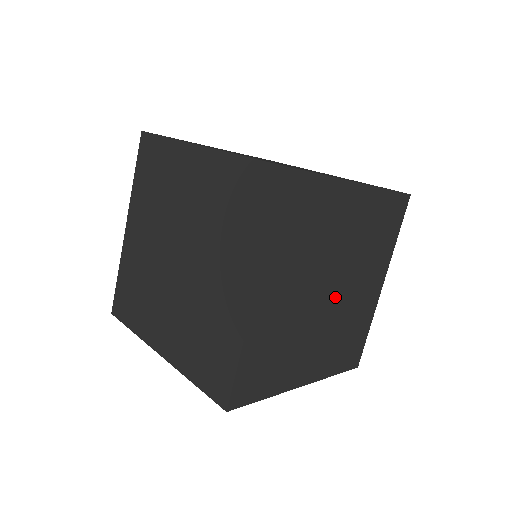
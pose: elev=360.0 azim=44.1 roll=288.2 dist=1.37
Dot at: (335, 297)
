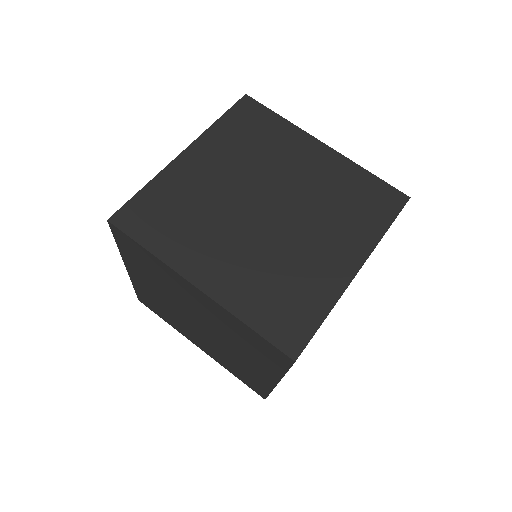
Dot at: occluded
